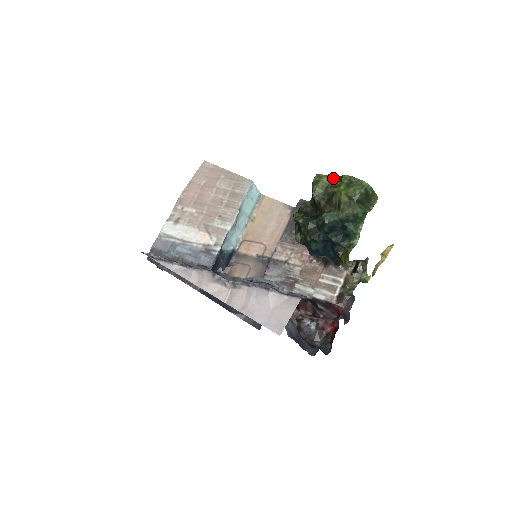
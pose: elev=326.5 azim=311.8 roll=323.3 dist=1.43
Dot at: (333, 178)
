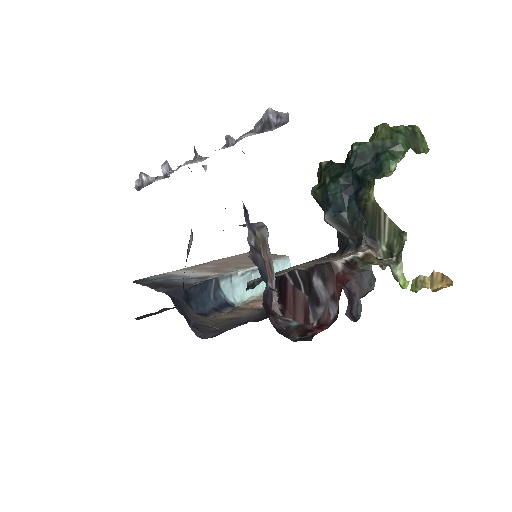
Dot at: occluded
